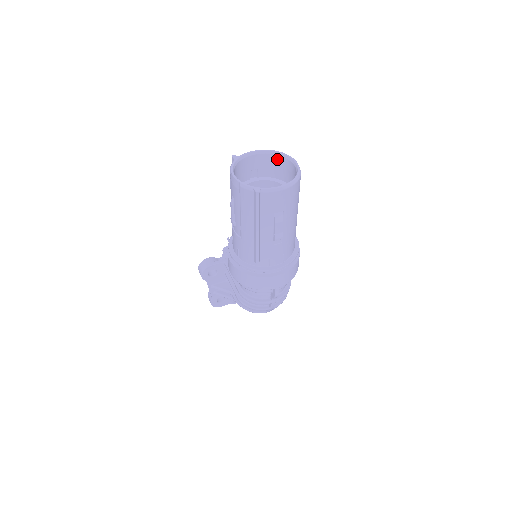
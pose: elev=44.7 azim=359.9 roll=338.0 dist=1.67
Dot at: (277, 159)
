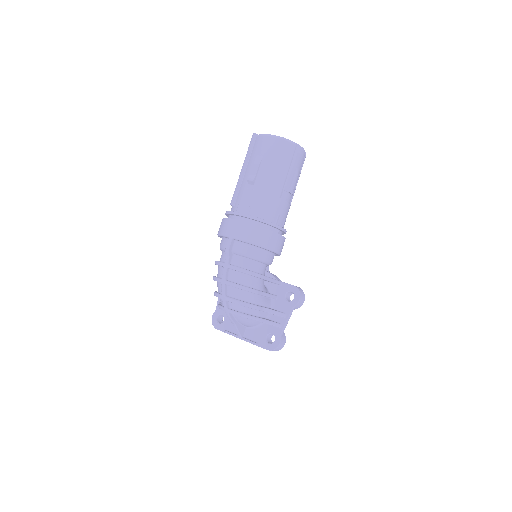
Dot at: occluded
